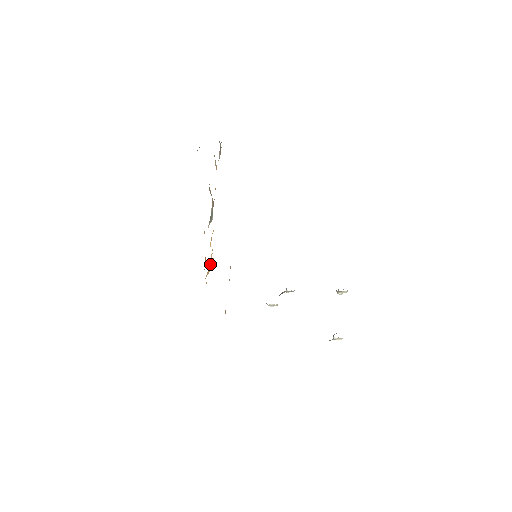
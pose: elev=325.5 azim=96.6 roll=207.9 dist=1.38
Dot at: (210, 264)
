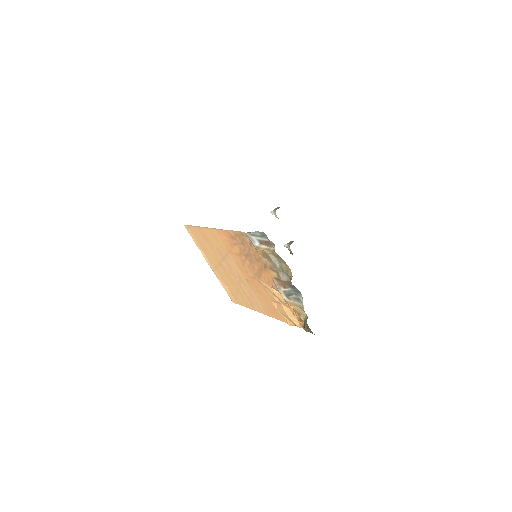
Dot at: (292, 315)
